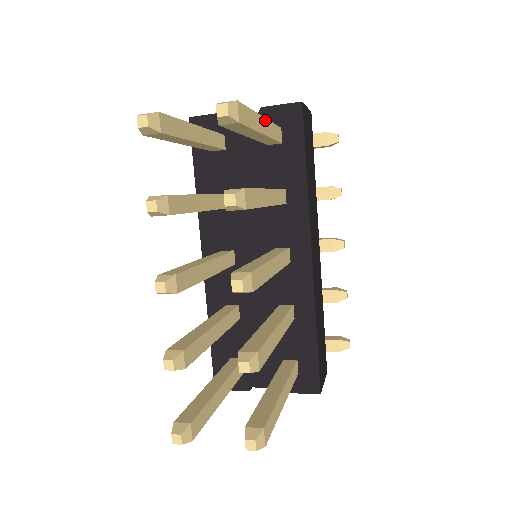
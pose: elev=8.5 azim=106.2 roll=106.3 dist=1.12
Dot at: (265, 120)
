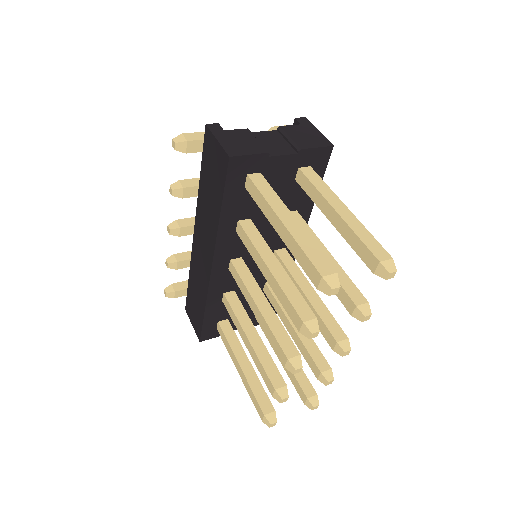
Dot at: (343, 205)
